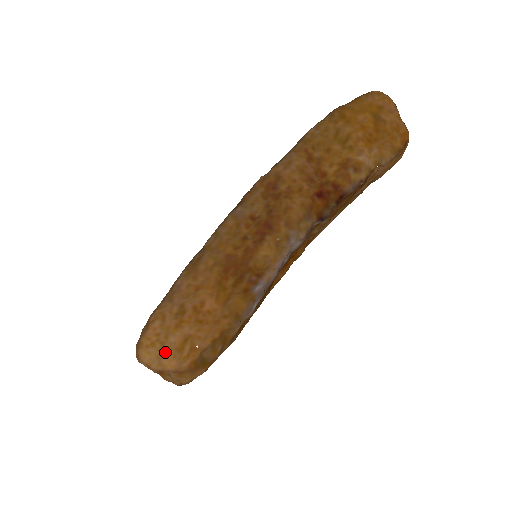
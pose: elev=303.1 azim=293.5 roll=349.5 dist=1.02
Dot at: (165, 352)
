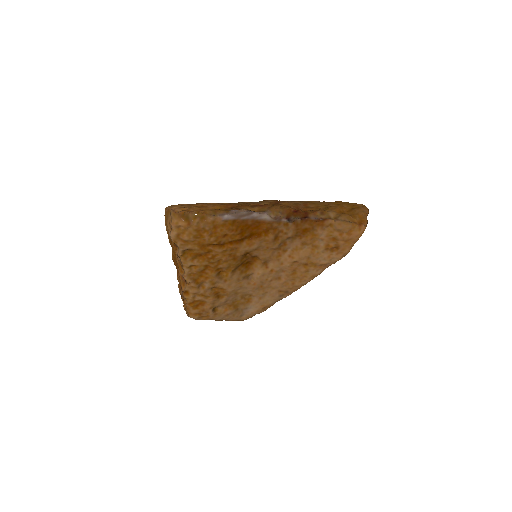
Dot at: (177, 206)
